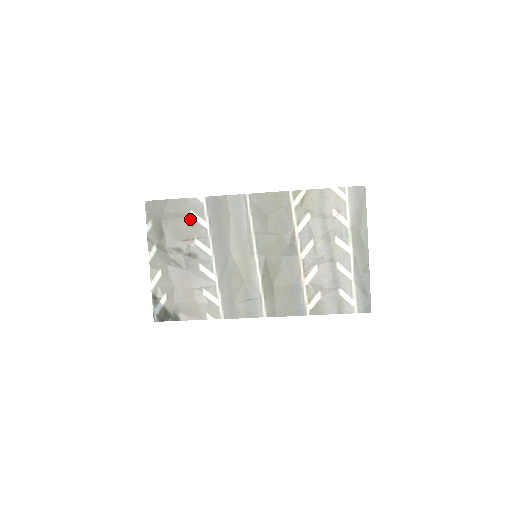
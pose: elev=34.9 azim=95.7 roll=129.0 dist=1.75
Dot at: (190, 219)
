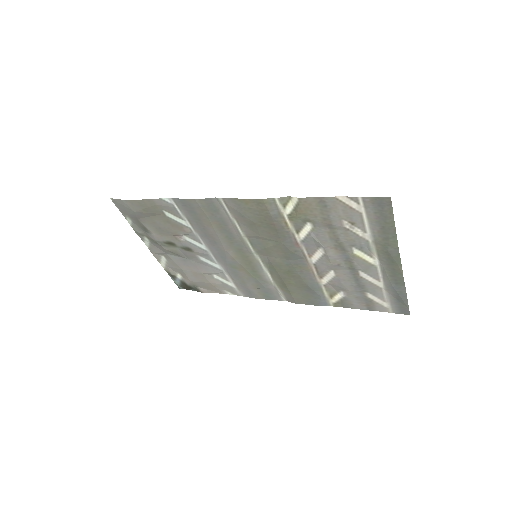
Dot at: (167, 218)
